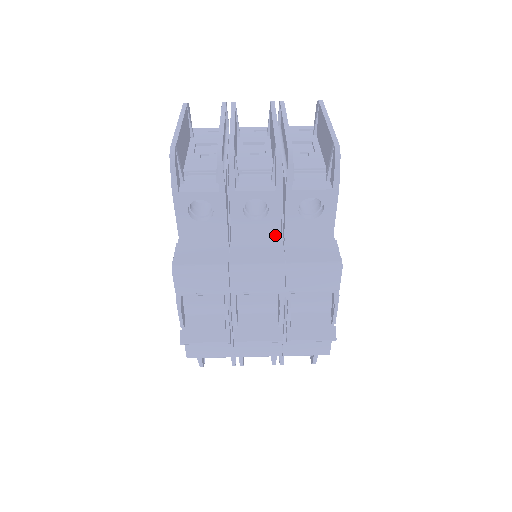
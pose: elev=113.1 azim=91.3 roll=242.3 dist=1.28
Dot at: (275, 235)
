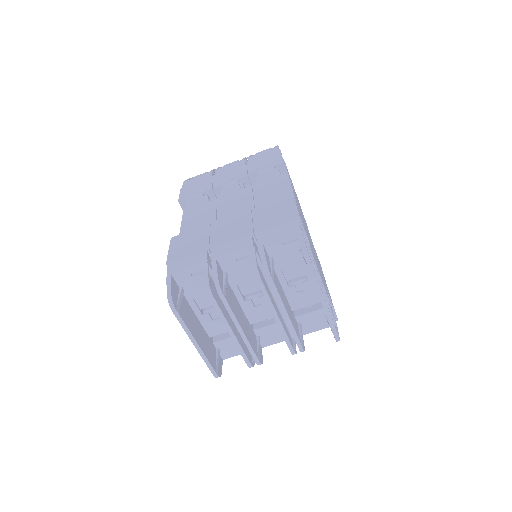
Dot at: occluded
